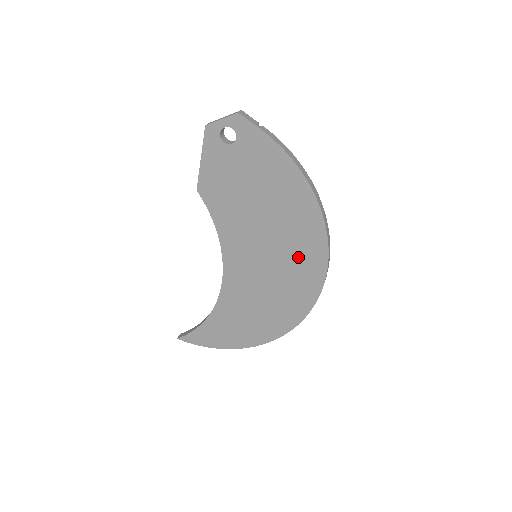
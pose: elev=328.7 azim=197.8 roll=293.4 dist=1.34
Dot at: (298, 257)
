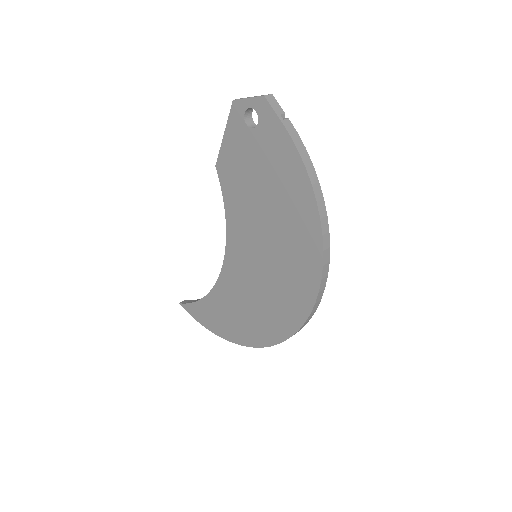
Dot at: (291, 275)
